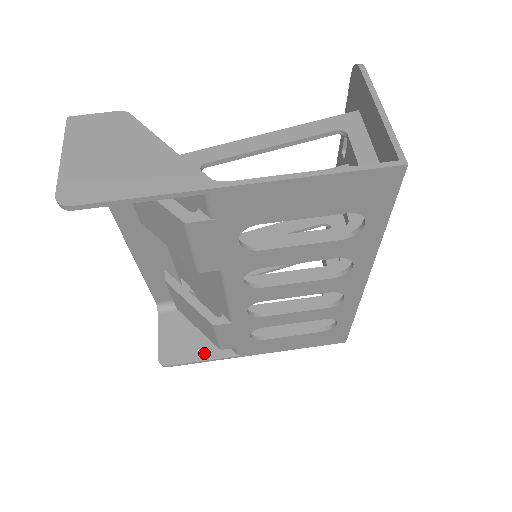
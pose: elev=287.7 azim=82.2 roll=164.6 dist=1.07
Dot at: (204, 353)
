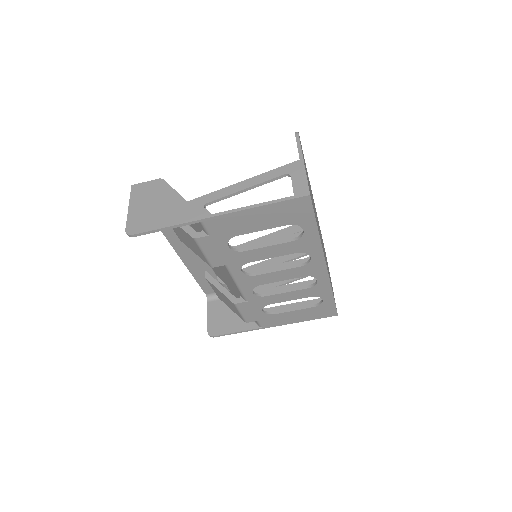
Dot at: (238, 327)
